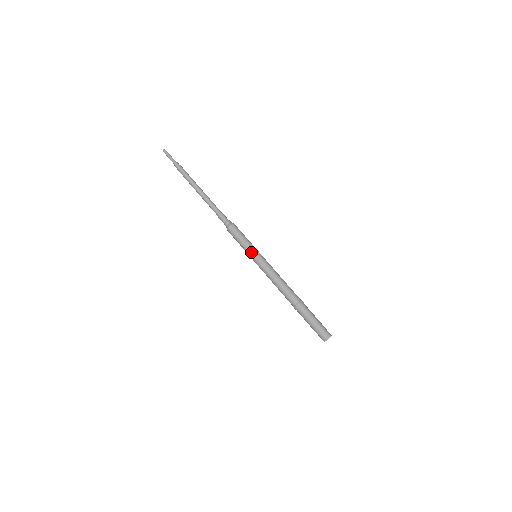
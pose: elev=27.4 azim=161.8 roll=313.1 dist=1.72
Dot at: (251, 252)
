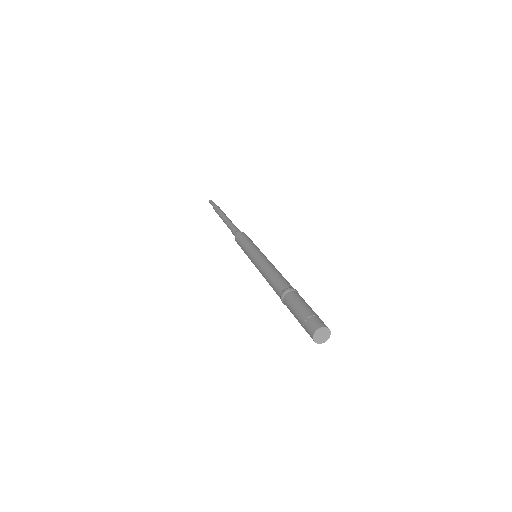
Dot at: (247, 252)
